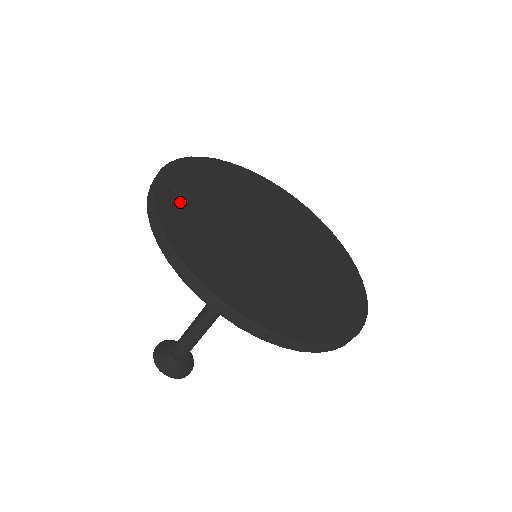
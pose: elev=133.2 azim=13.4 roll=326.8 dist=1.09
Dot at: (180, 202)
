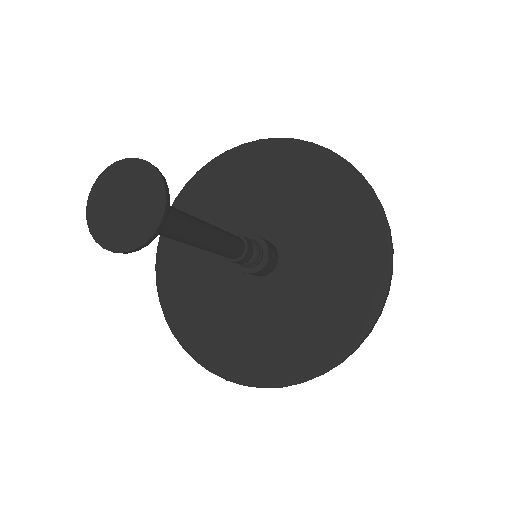
Dot at: occluded
